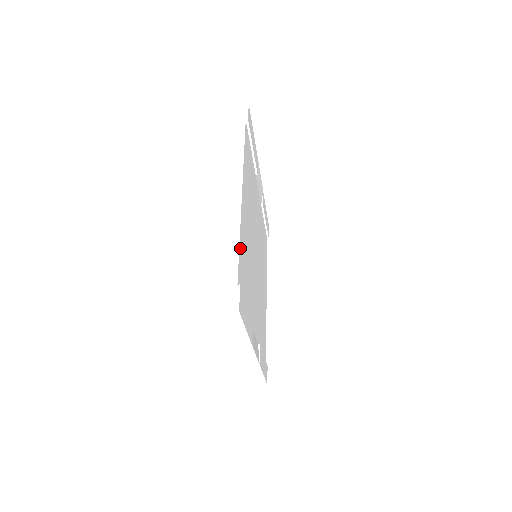
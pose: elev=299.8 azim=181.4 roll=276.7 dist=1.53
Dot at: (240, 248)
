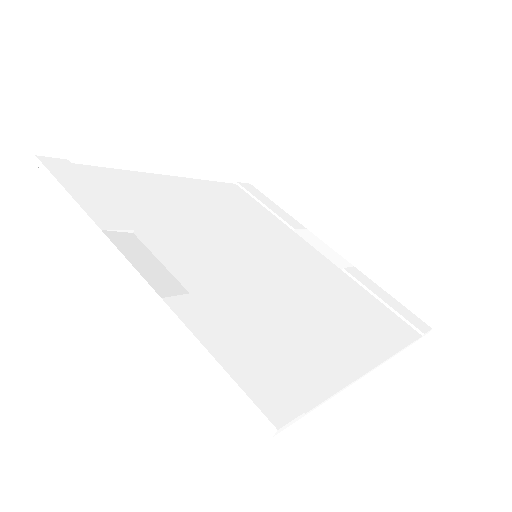
Dot at: (117, 173)
